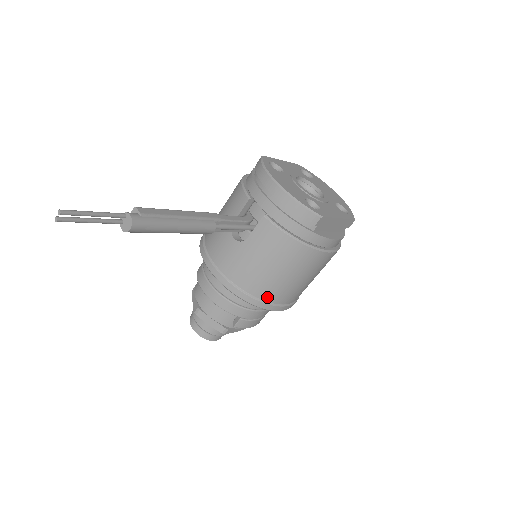
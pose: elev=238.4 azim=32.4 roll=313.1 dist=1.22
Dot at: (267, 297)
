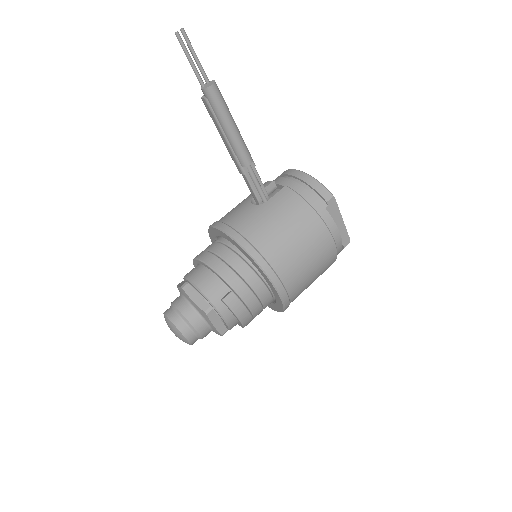
Dot at: (271, 259)
